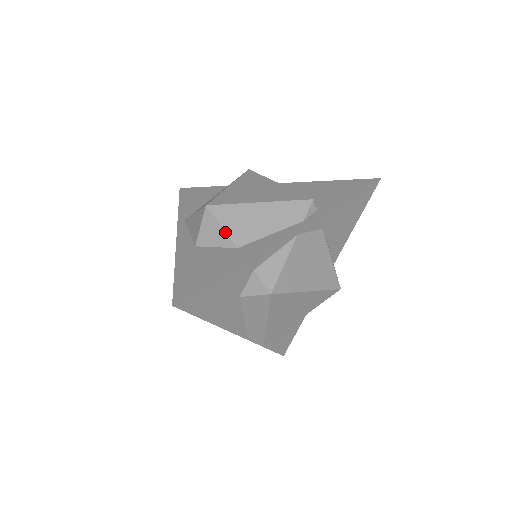
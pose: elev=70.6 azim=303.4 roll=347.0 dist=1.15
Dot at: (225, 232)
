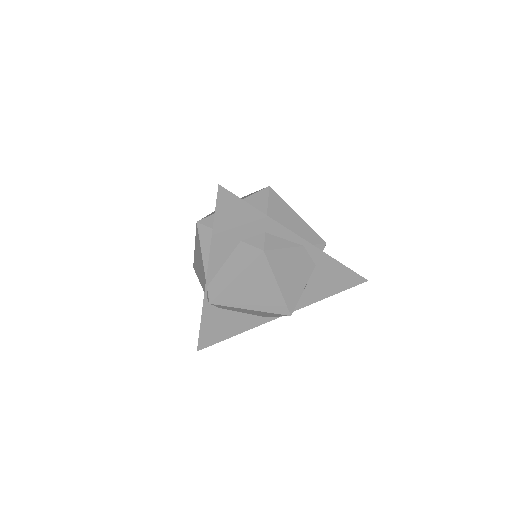
Dot at: (268, 204)
